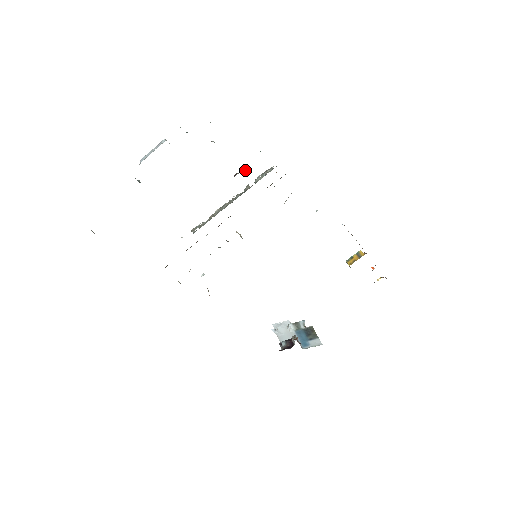
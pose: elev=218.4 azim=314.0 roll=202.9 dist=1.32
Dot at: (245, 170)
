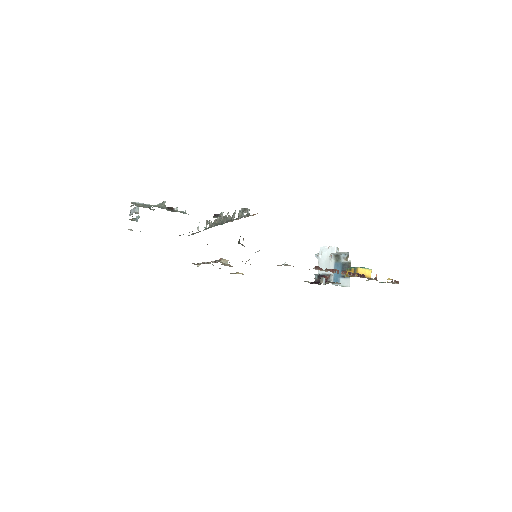
Dot at: (222, 212)
